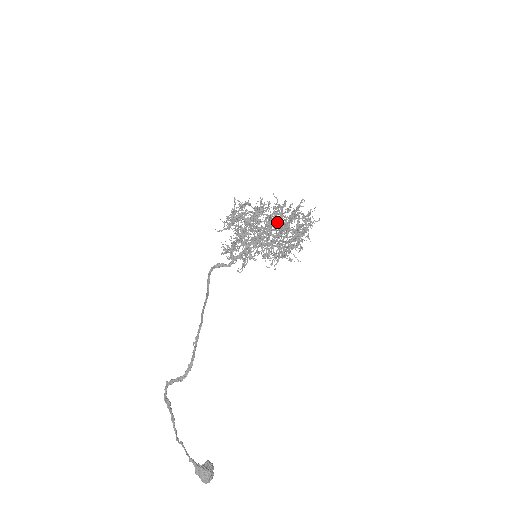
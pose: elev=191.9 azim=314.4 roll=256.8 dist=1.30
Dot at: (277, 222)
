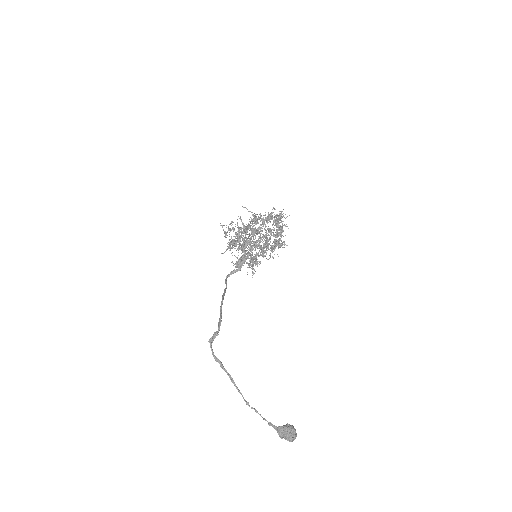
Dot at: (259, 227)
